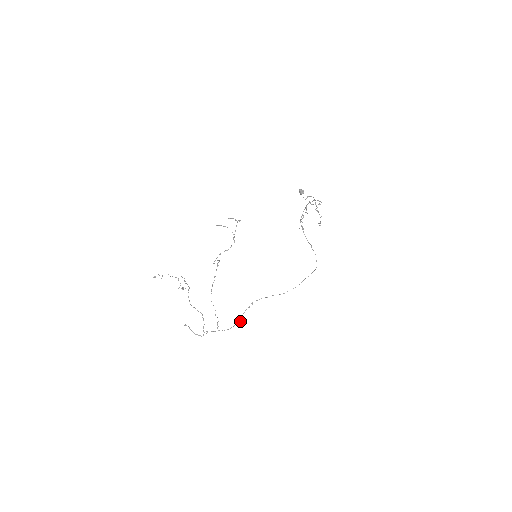
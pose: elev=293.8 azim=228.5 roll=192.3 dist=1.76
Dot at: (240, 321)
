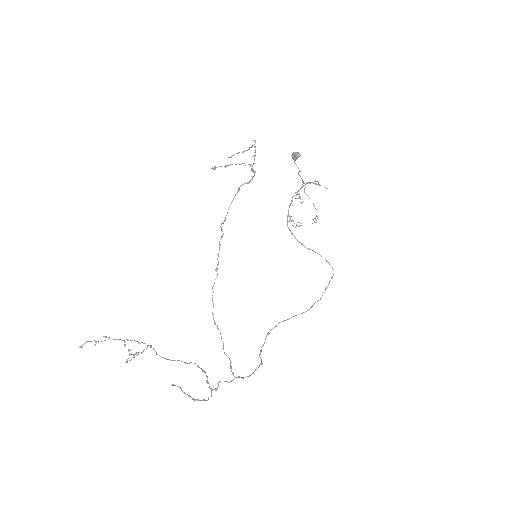
Dot at: (261, 362)
